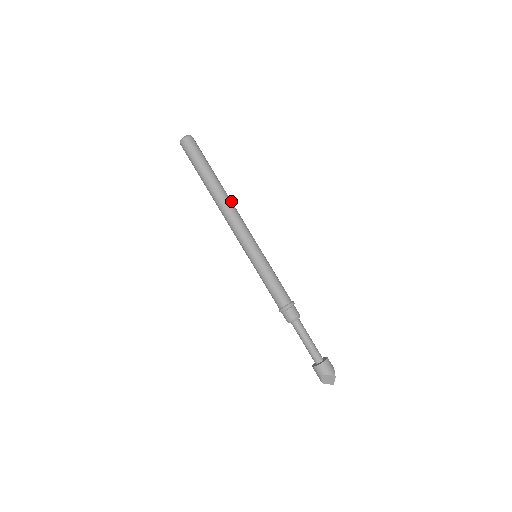
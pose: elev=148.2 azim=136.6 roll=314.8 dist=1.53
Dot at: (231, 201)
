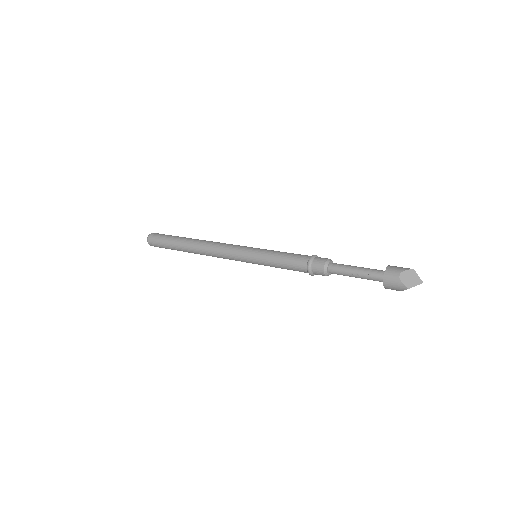
Dot at: occluded
